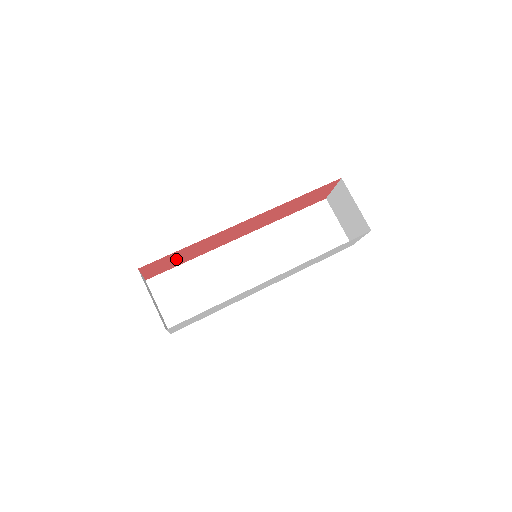
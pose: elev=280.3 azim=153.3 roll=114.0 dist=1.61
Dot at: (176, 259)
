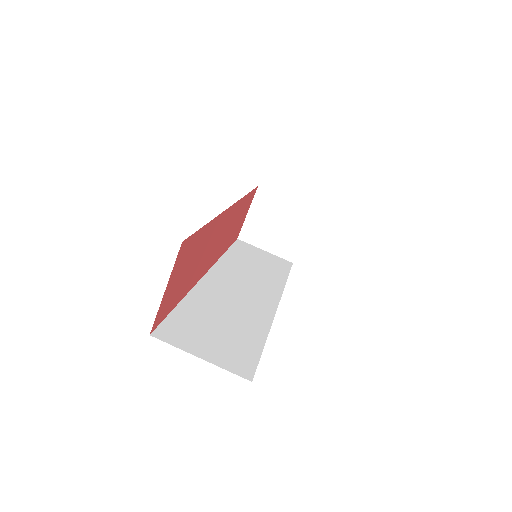
Dot at: (186, 270)
